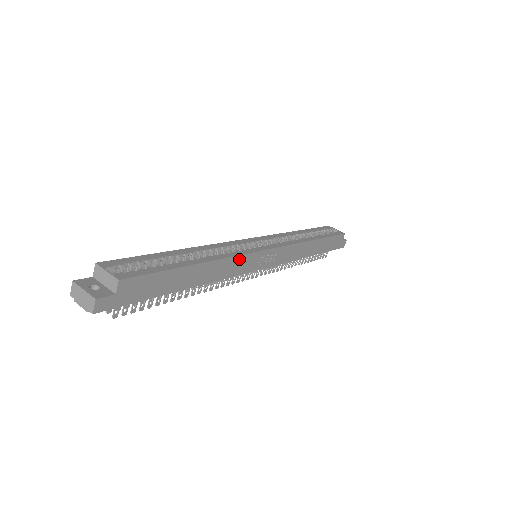
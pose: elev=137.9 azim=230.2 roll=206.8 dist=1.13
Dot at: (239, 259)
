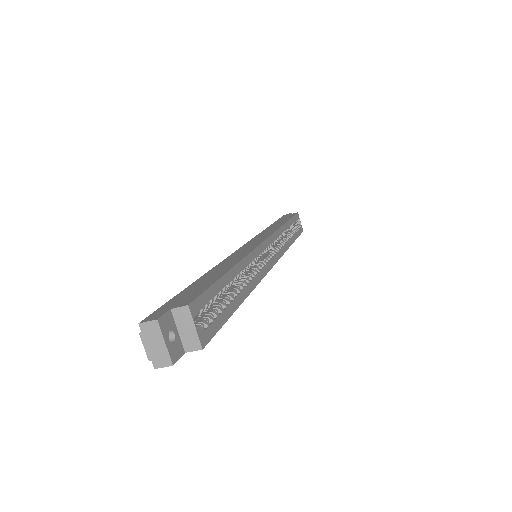
Dot at: occluded
